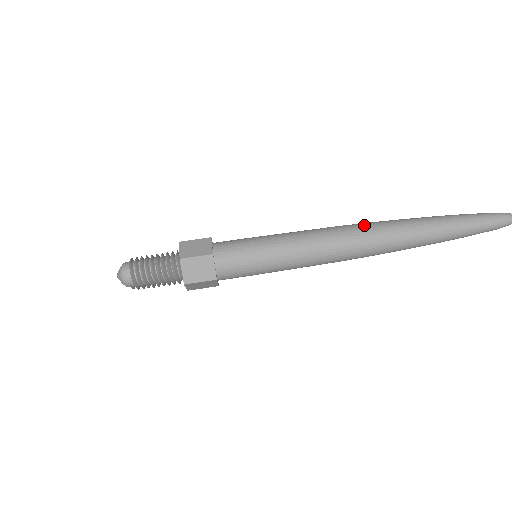
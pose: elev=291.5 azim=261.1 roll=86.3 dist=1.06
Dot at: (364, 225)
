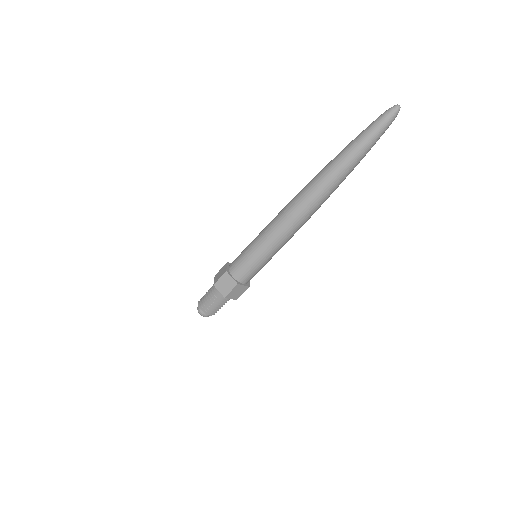
Dot at: (302, 201)
